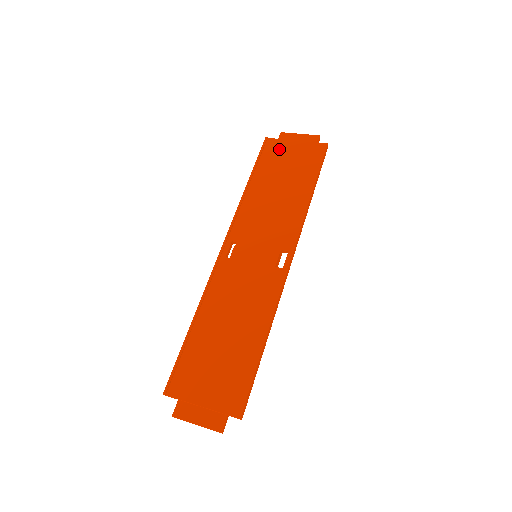
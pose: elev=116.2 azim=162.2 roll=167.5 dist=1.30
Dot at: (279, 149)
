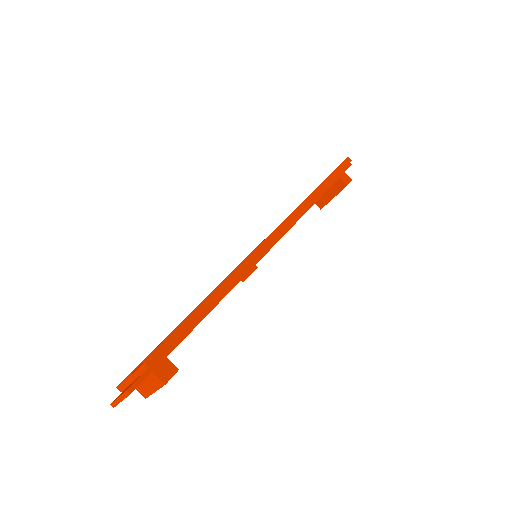
Dot at: occluded
